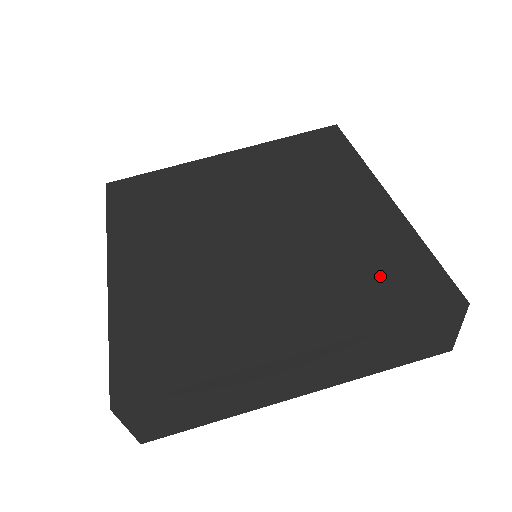
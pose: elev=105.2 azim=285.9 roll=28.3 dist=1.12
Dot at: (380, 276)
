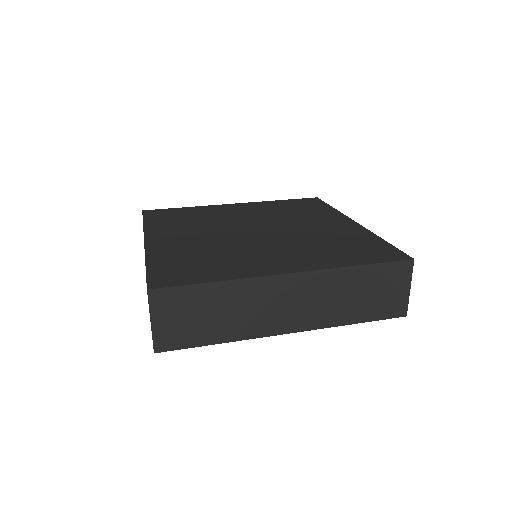
Dot at: (351, 248)
